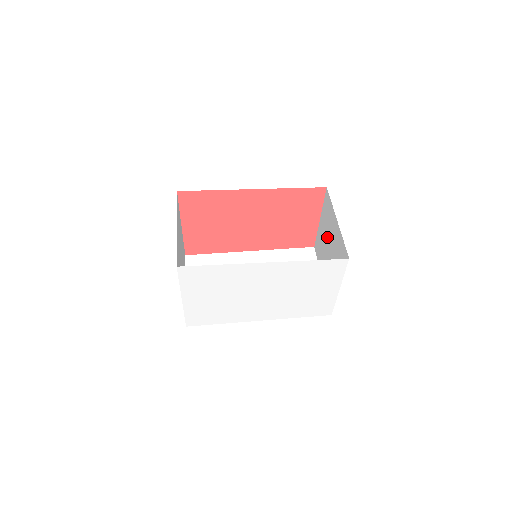
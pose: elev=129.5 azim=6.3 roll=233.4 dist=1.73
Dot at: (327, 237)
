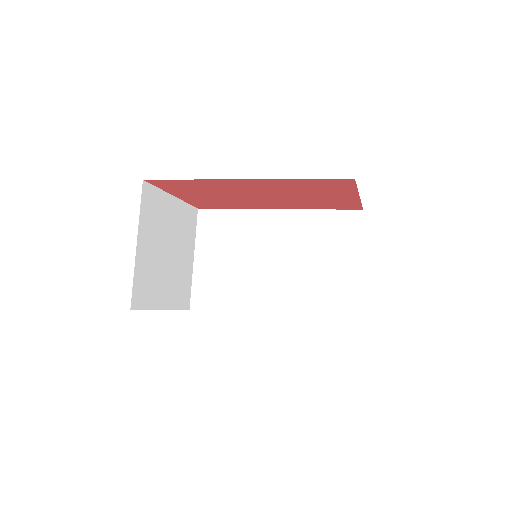
Dot at: occluded
